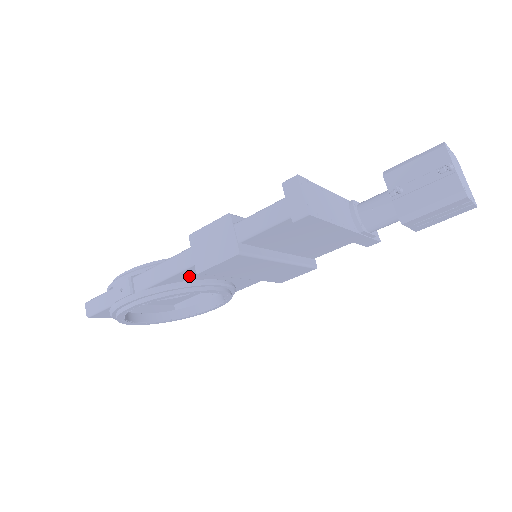
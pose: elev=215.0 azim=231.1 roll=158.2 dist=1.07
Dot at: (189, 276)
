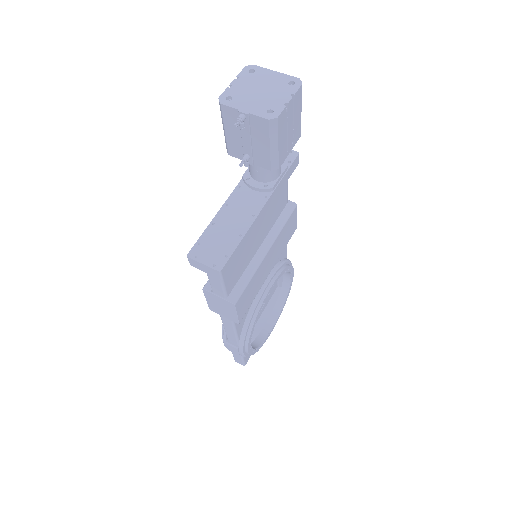
Dot at: occluded
